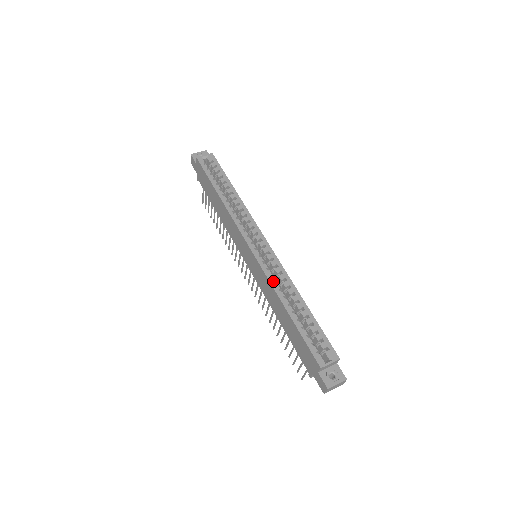
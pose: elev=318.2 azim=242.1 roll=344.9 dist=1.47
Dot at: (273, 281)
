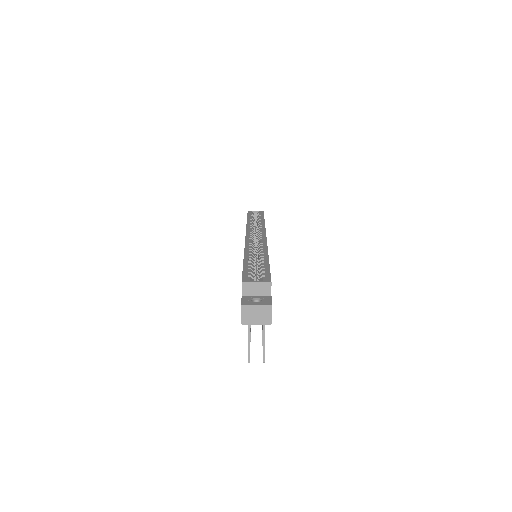
Dot at: (248, 247)
